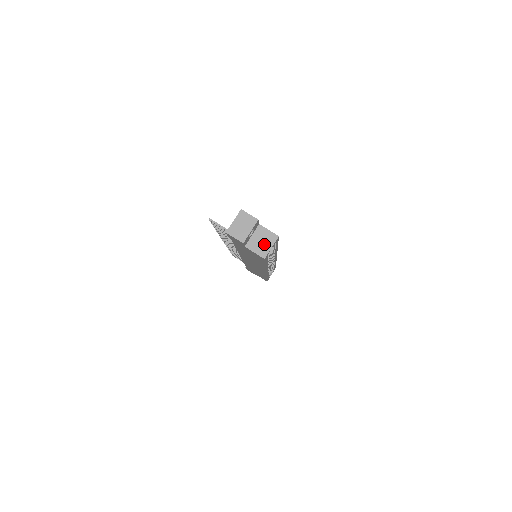
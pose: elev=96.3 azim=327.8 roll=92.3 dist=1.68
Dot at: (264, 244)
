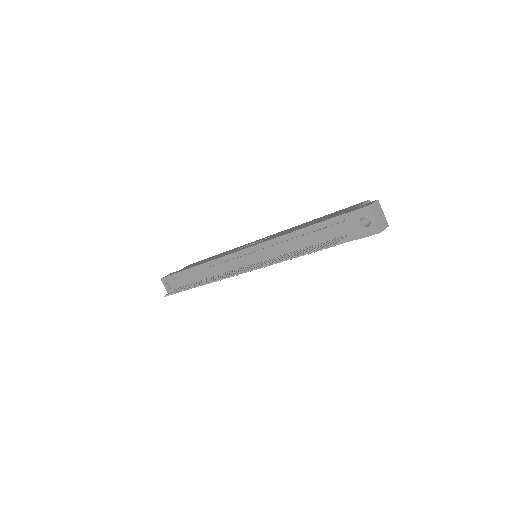
Dot at: occluded
